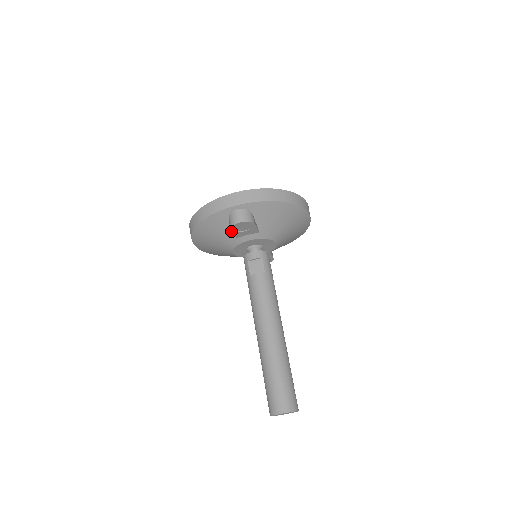
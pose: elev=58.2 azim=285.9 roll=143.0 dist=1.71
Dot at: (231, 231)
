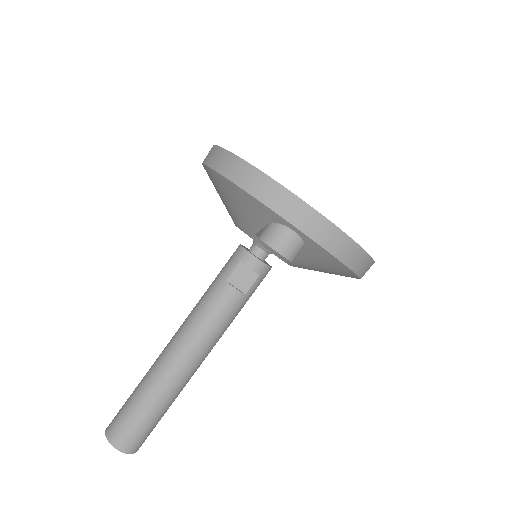
Dot at: (258, 236)
